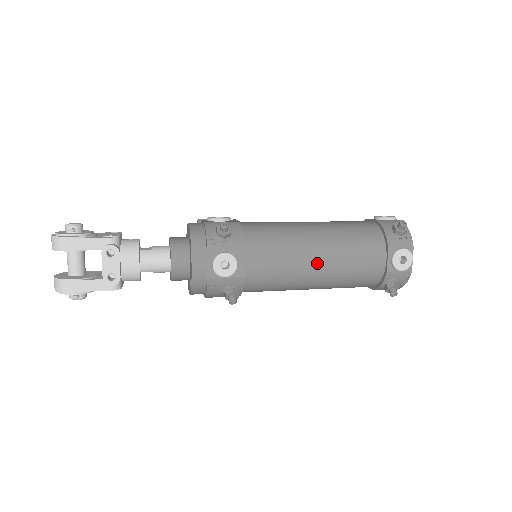
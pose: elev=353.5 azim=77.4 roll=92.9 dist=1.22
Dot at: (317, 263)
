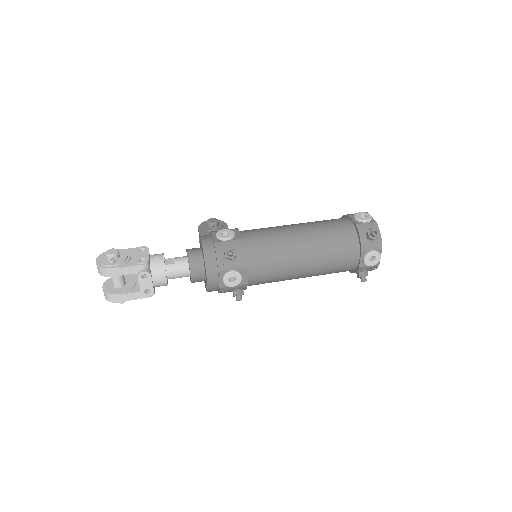
Dot at: (304, 268)
